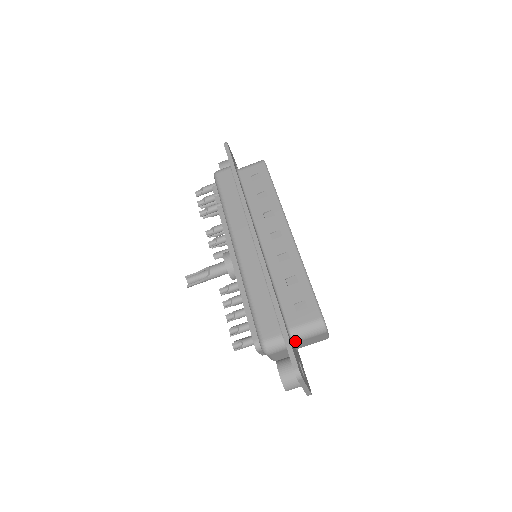
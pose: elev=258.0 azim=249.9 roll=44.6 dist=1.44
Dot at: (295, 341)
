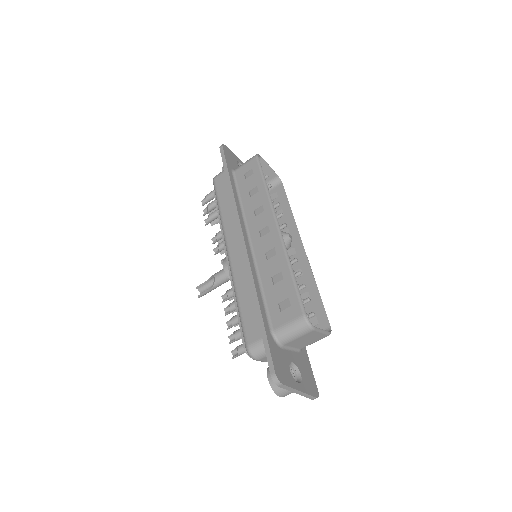
Dot at: (282, 343)
